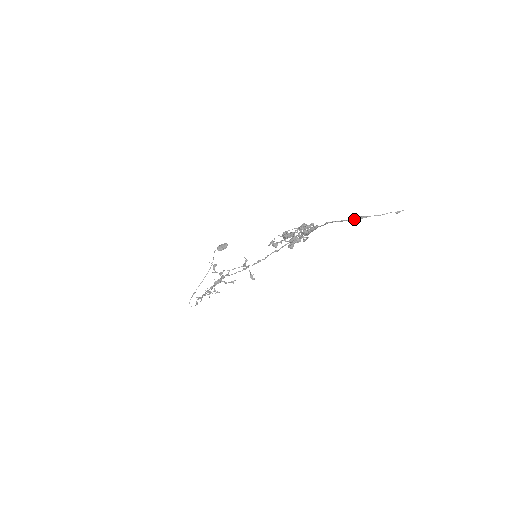
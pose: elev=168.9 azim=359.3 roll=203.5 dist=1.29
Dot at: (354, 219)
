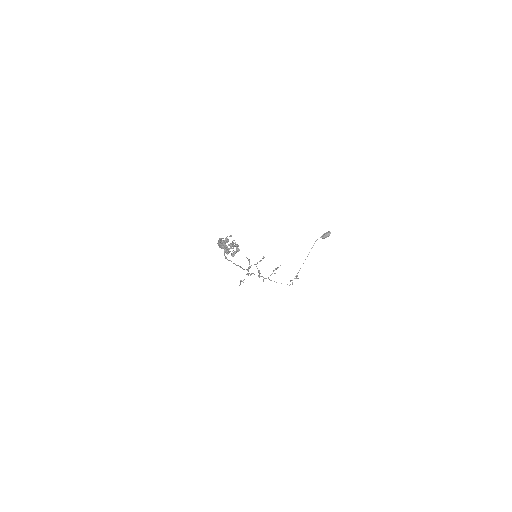
Dot at: (218, 240)
